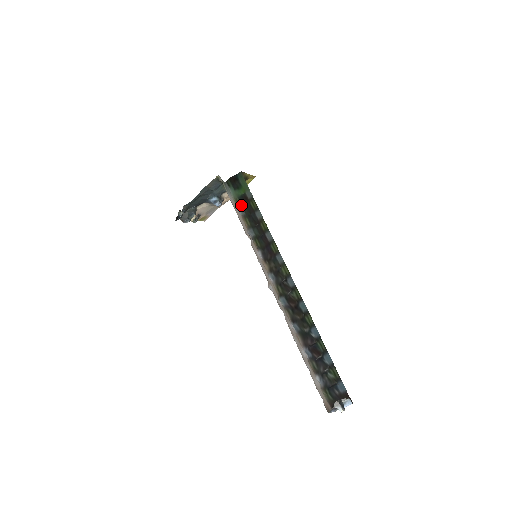
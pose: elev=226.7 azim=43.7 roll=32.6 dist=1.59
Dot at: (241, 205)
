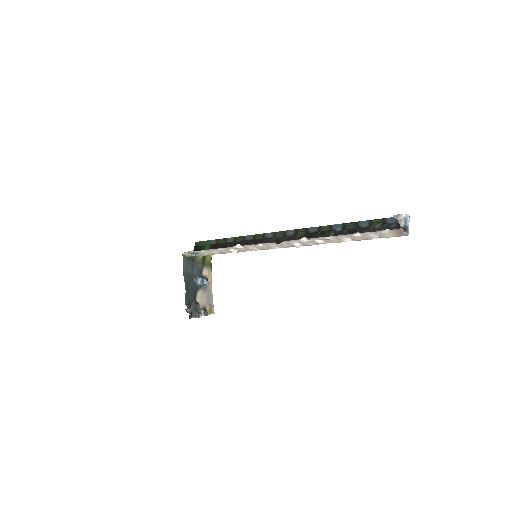
Dot at: occluded
